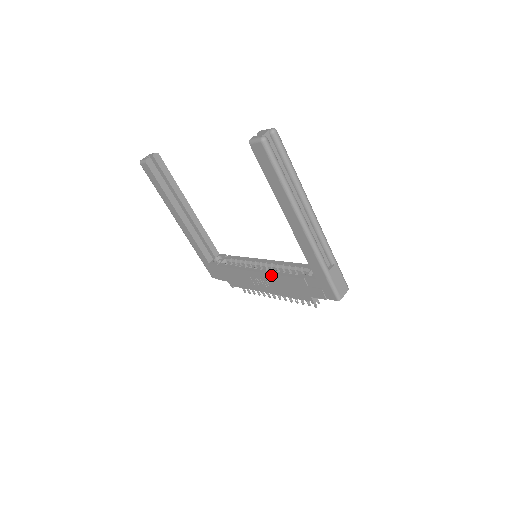
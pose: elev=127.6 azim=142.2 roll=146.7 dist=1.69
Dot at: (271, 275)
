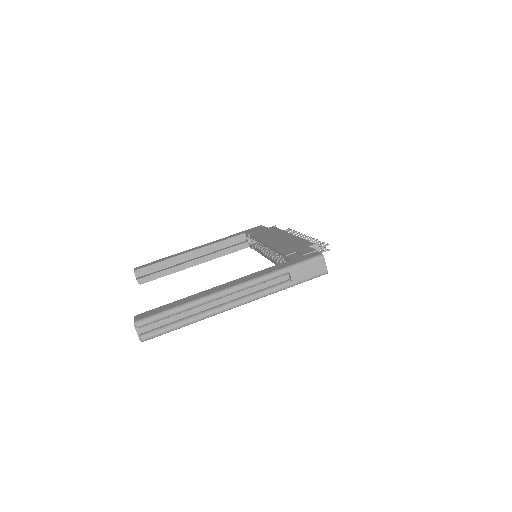
Dot at: occluded
